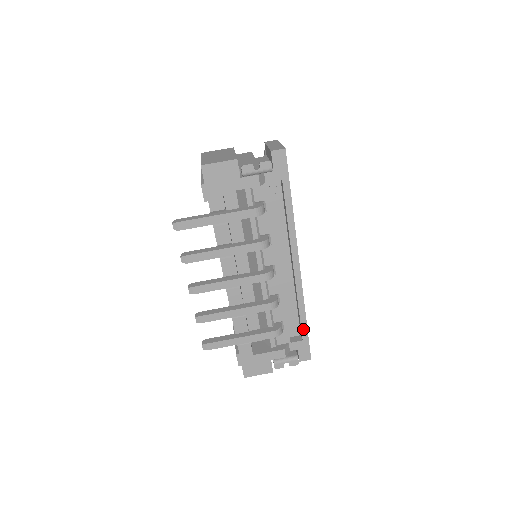
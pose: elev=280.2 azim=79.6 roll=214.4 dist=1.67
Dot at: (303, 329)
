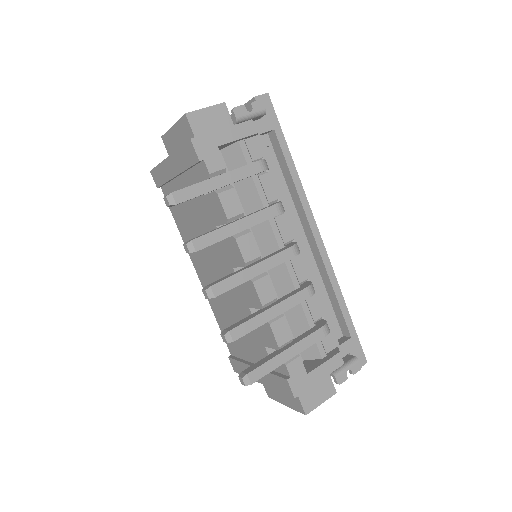
Dot at: (347, 321)
